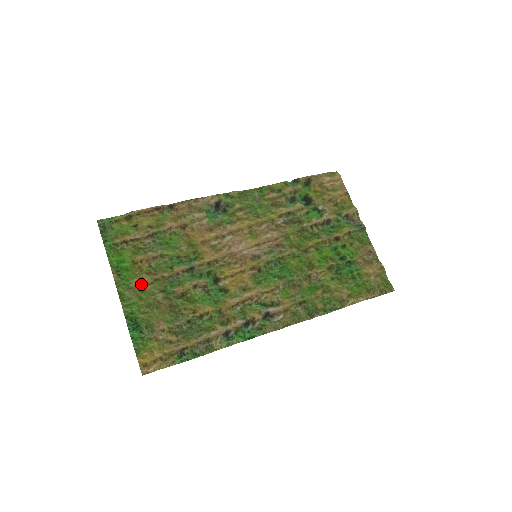
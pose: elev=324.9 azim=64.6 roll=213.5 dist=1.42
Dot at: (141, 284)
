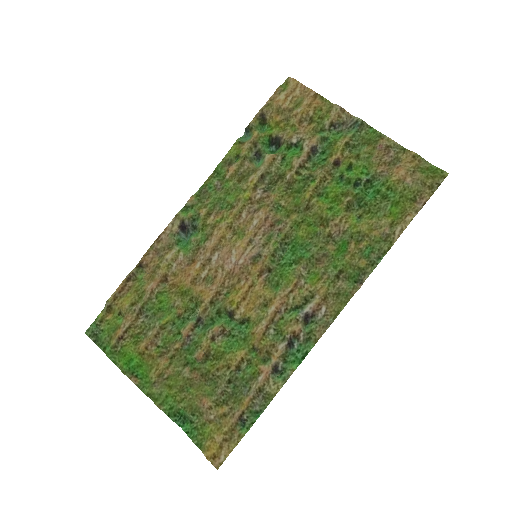
Dot at: (161, 372)
